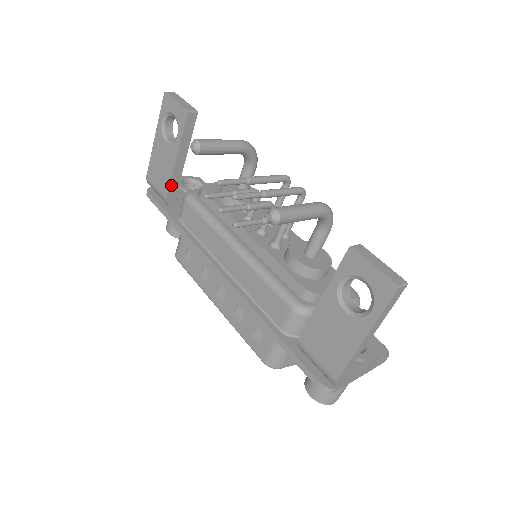
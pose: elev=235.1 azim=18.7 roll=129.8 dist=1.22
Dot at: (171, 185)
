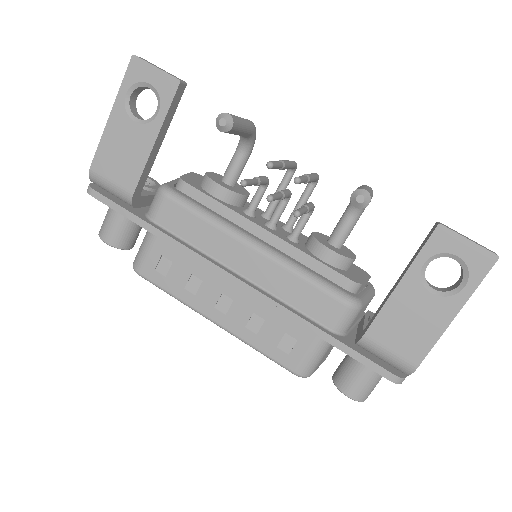
Dot at: (141, 177)
